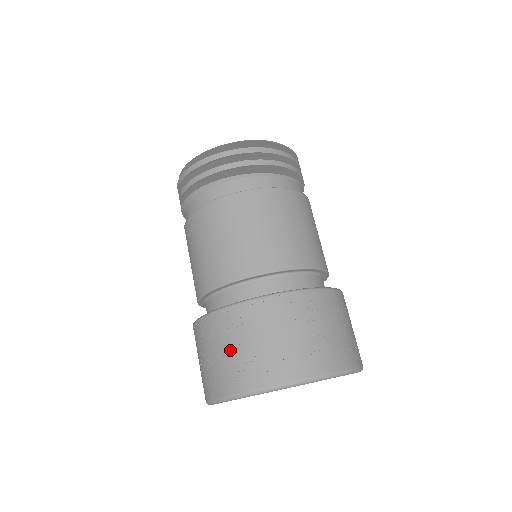
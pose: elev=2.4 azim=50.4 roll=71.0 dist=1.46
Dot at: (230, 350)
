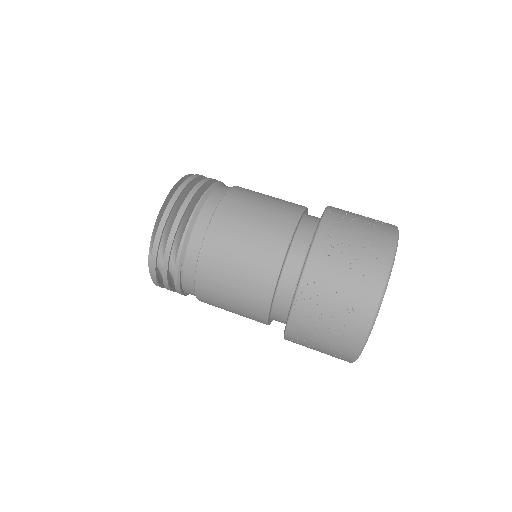
Dot at: (361, 217)
